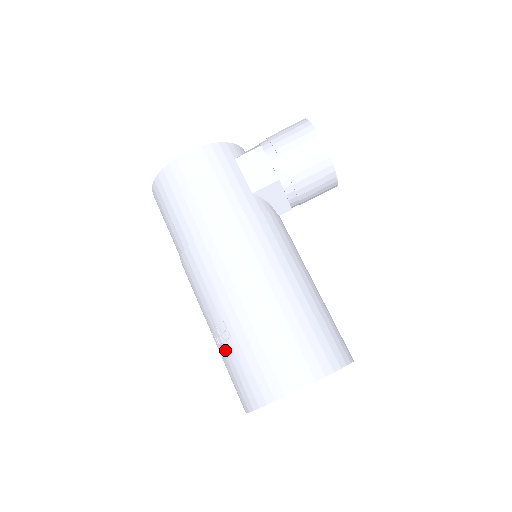
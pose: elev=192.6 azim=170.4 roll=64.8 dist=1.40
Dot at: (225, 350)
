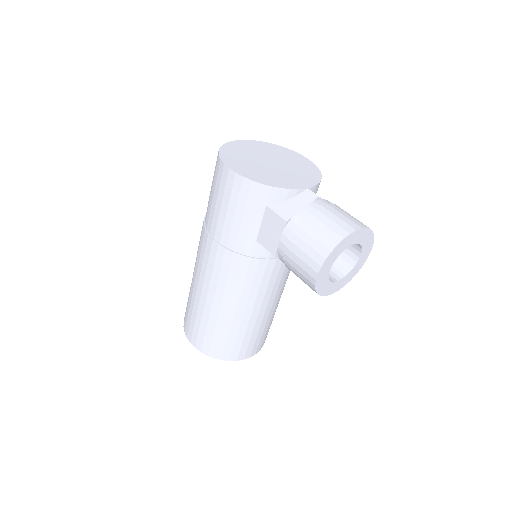
Dot at: occluded
